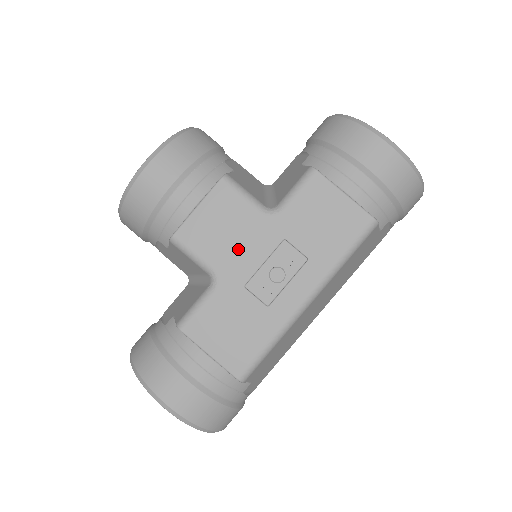
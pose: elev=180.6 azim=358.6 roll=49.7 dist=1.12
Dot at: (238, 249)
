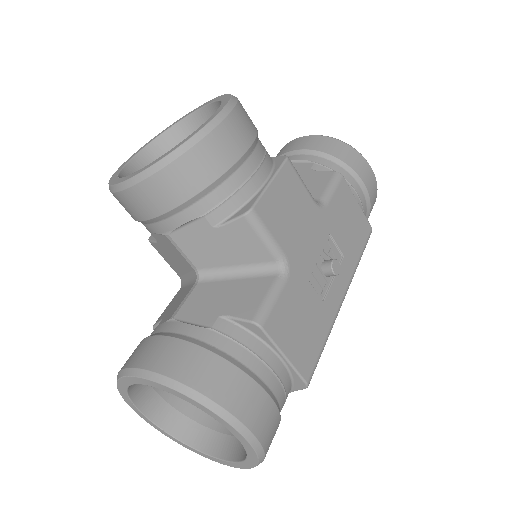
Dot at: (302, 237)
